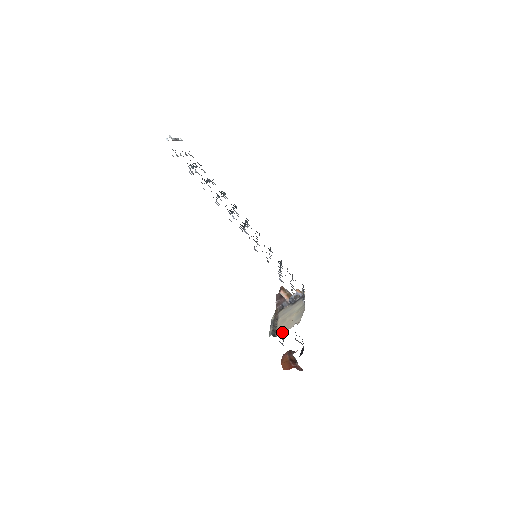
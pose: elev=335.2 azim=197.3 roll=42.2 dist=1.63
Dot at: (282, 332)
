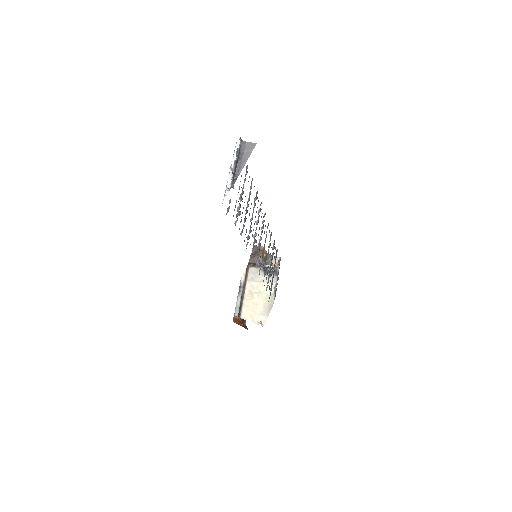
Dot at: (247, 318)
